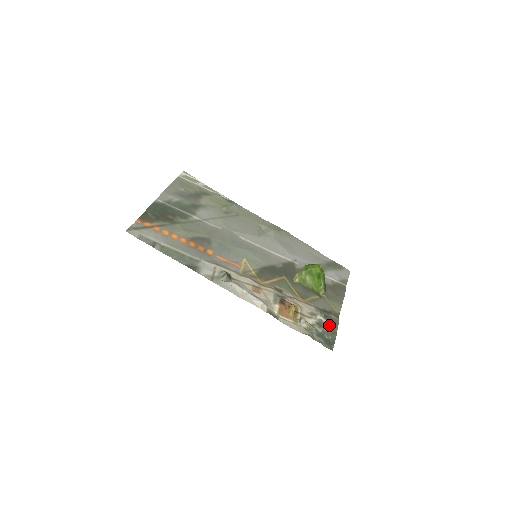
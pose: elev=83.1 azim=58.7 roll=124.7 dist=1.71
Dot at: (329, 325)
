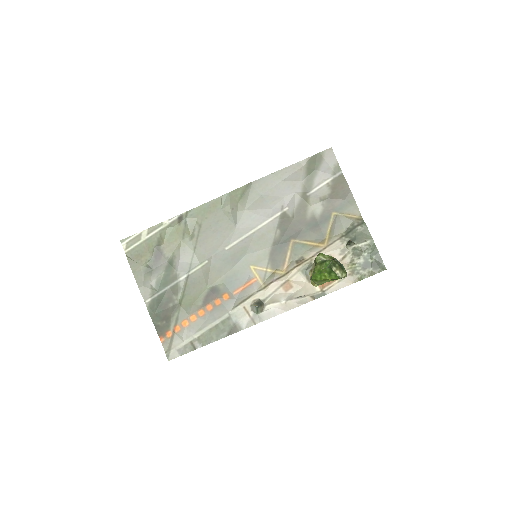
Dot at: (364, 246)
